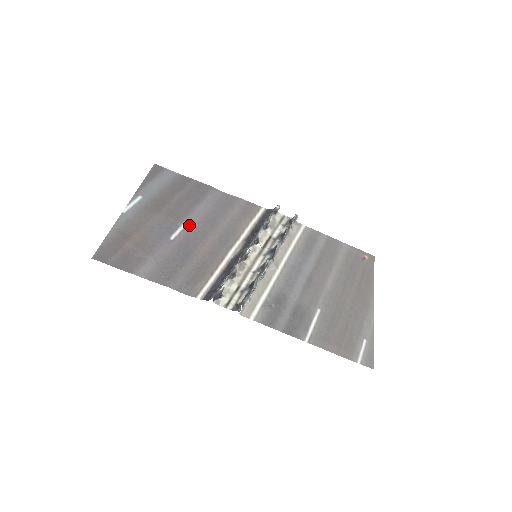
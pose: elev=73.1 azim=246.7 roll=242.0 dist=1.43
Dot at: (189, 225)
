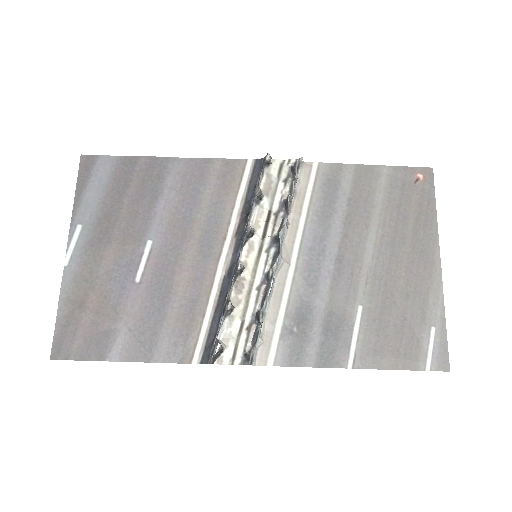
Dot at: (154, 245)
